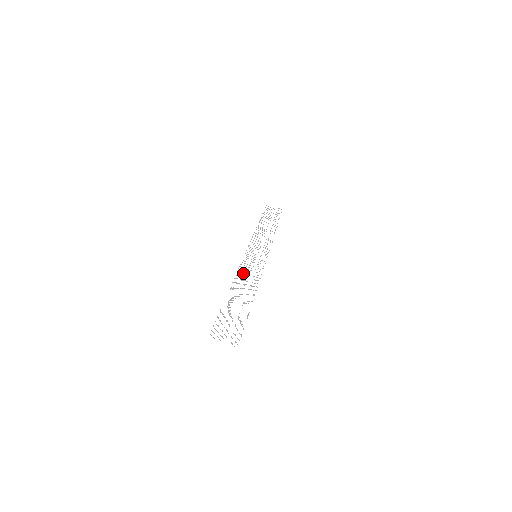
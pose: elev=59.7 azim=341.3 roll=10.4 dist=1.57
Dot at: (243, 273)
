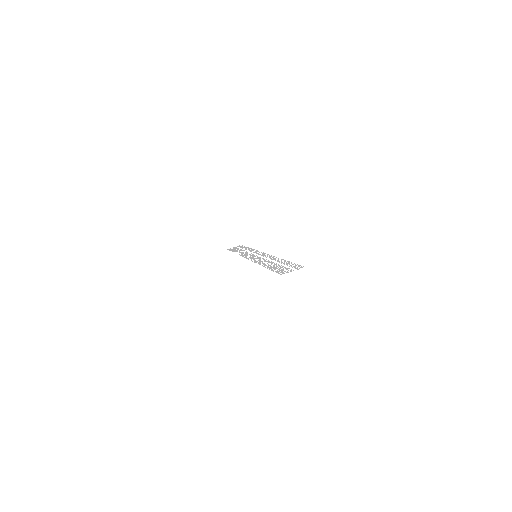
Dot at: (259, 261)
